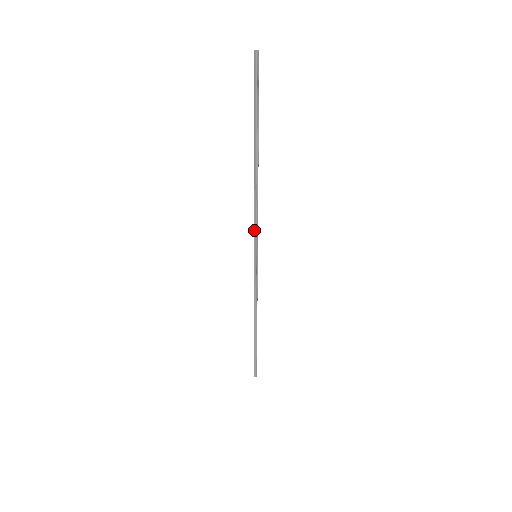
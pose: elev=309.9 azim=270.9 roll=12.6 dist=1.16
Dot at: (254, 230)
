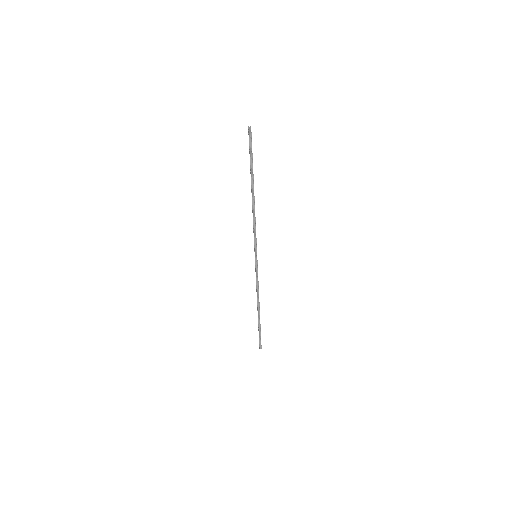
Dot at: (254, 238)
